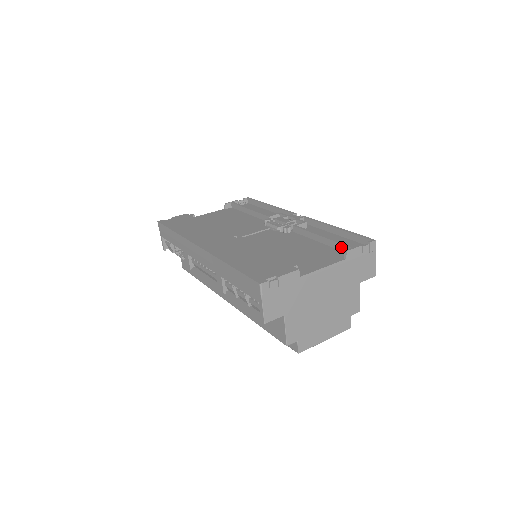
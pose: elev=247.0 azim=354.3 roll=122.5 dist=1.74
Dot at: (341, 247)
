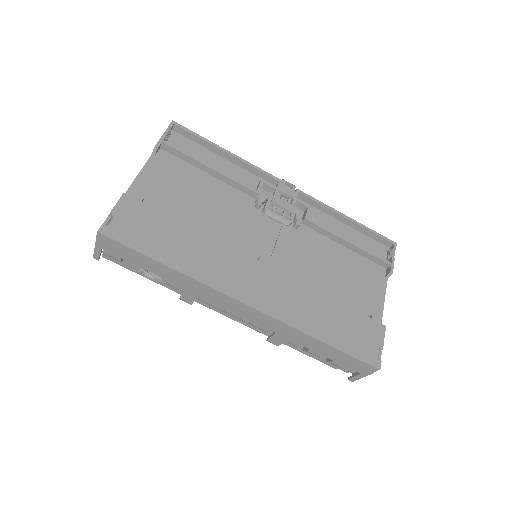
Dot at: (376, 260)
